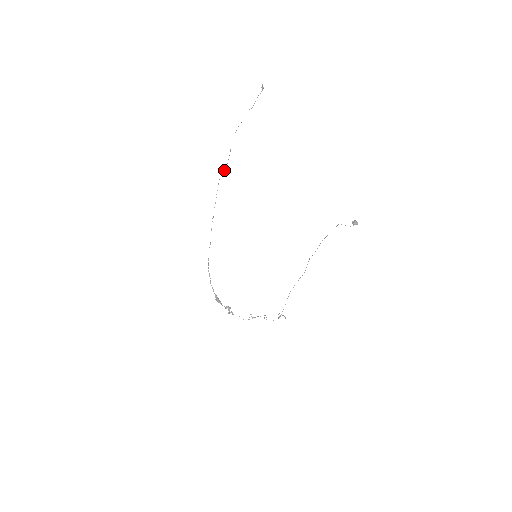
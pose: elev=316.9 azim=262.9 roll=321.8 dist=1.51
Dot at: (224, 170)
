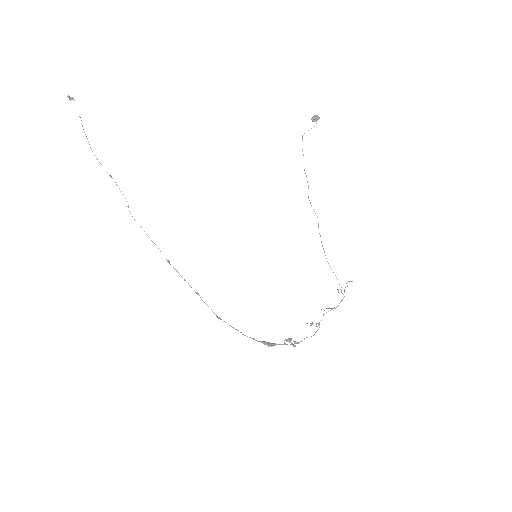
Dot at: occluded
